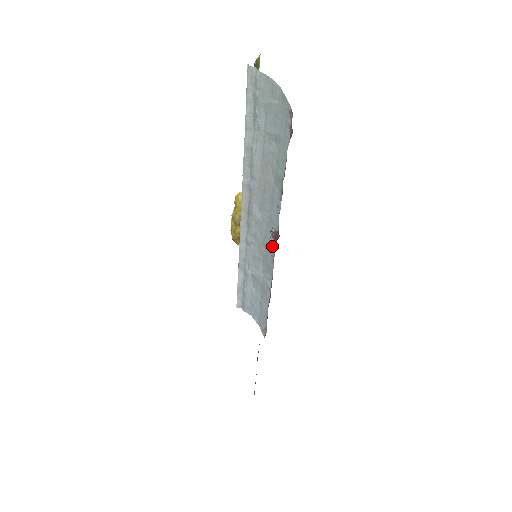
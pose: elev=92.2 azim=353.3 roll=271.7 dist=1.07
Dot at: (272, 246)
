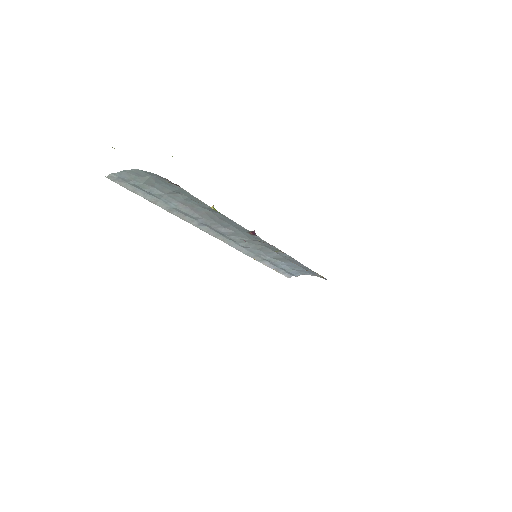
Dot at: (259, 239)
